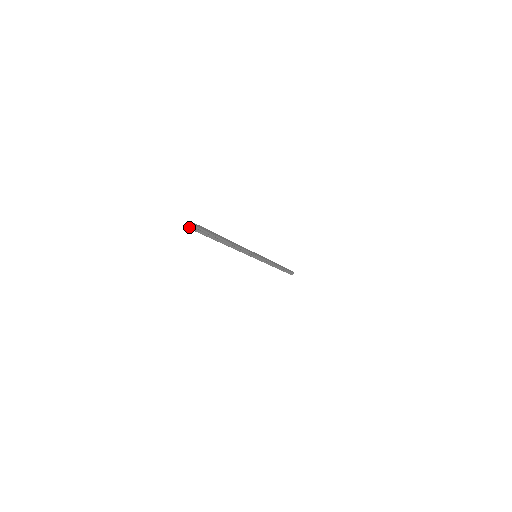
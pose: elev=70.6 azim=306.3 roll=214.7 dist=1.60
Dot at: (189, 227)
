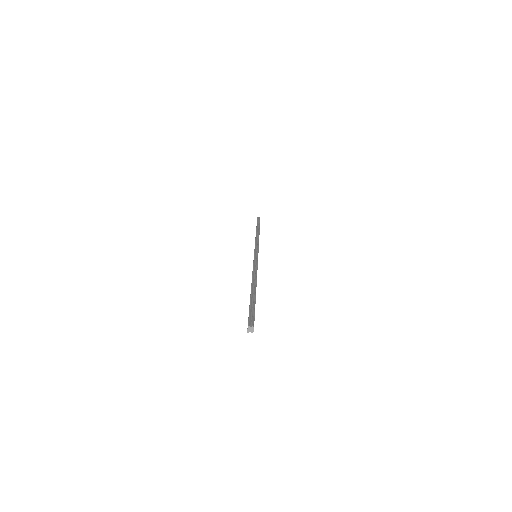
Dot at: (248, 331)
